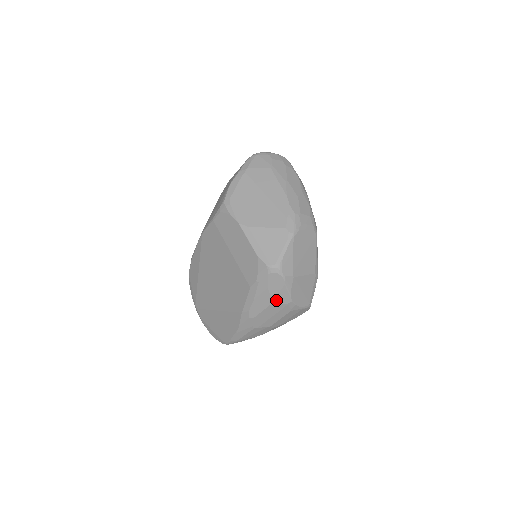
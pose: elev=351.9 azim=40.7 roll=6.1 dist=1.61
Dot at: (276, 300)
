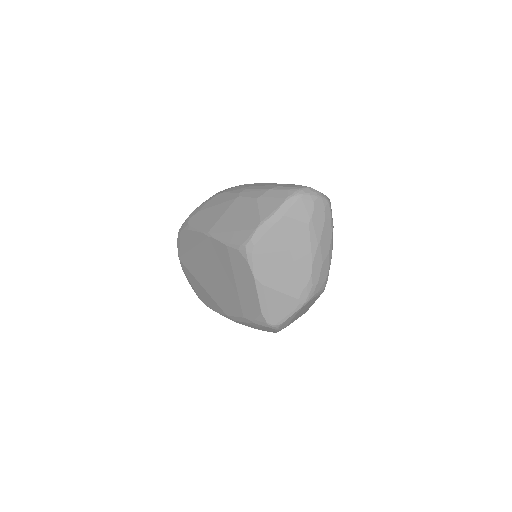
Dot at: (263, 330)
